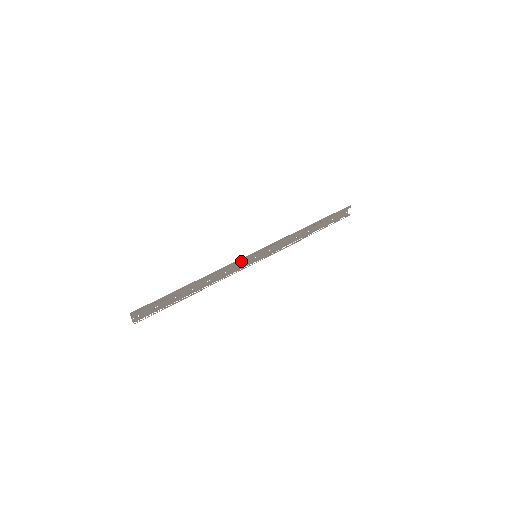
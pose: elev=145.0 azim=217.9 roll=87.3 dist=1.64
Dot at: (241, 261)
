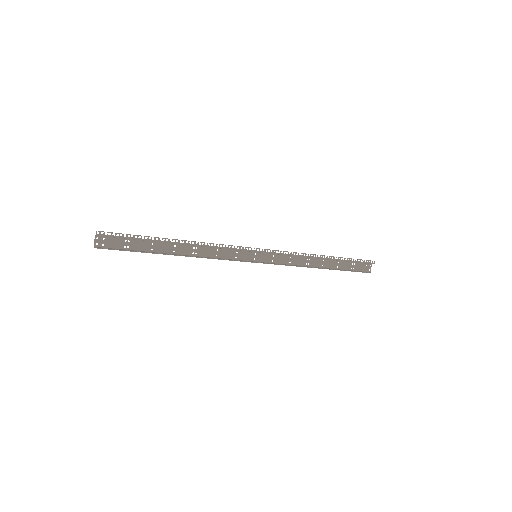
Dot at: (238, 249)
